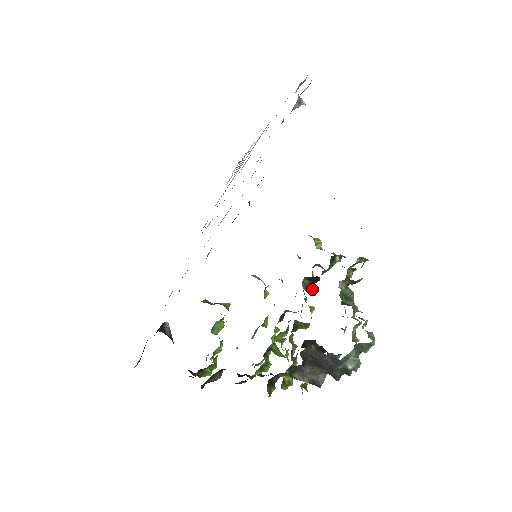
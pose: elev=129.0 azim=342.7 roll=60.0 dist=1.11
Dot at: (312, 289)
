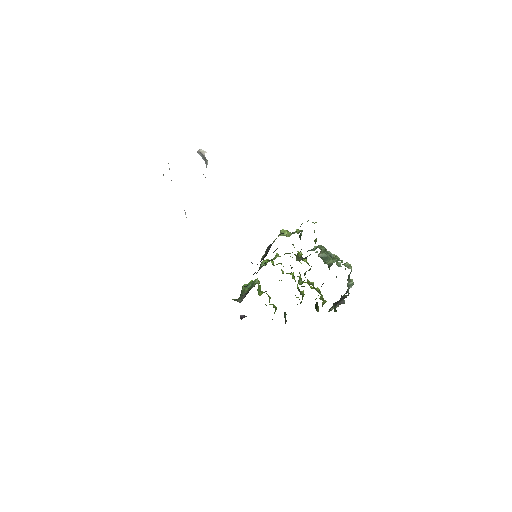
Dot at: (300, 254)
